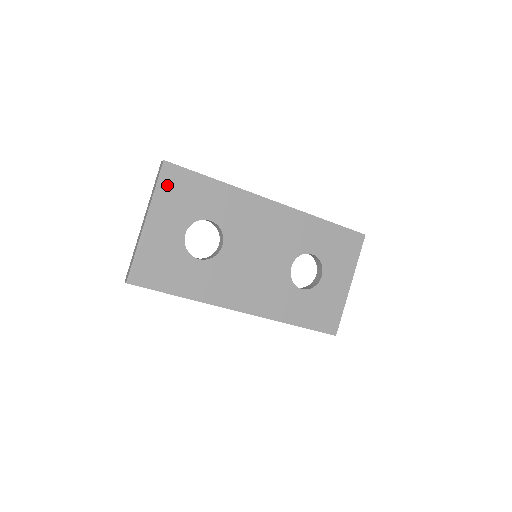
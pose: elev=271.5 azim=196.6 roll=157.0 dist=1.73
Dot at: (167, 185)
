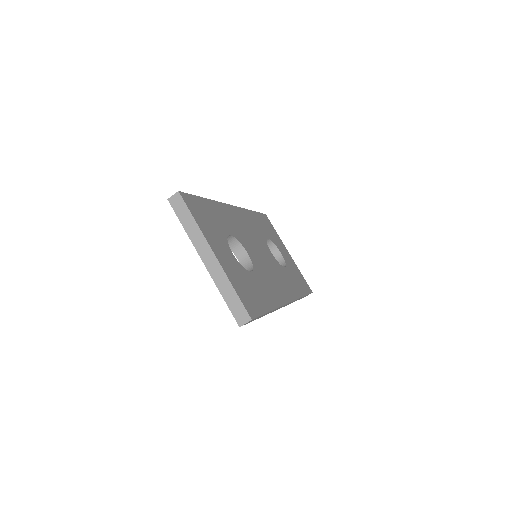
Dot at: (196, 214)
